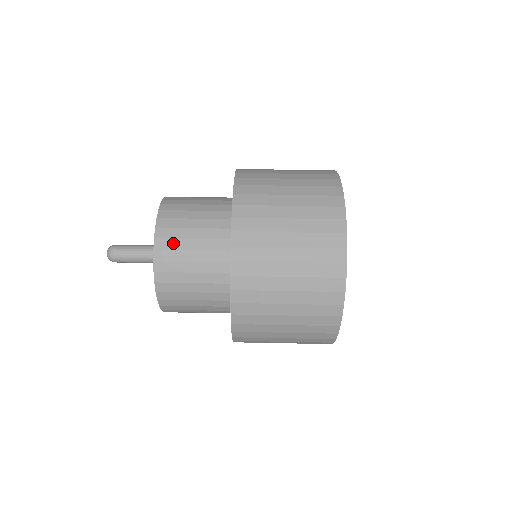
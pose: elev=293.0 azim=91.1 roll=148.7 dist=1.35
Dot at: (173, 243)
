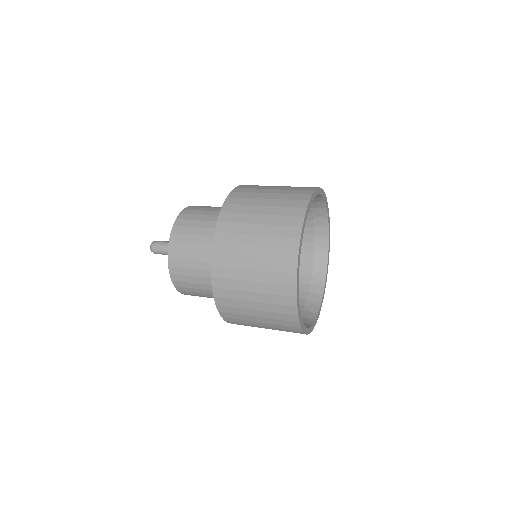
Dot at: (190, 216)
